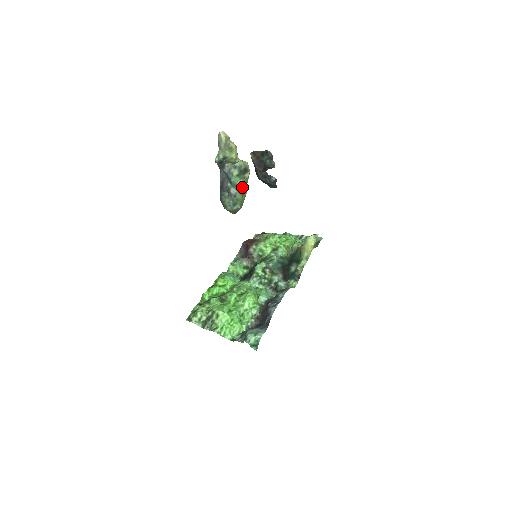
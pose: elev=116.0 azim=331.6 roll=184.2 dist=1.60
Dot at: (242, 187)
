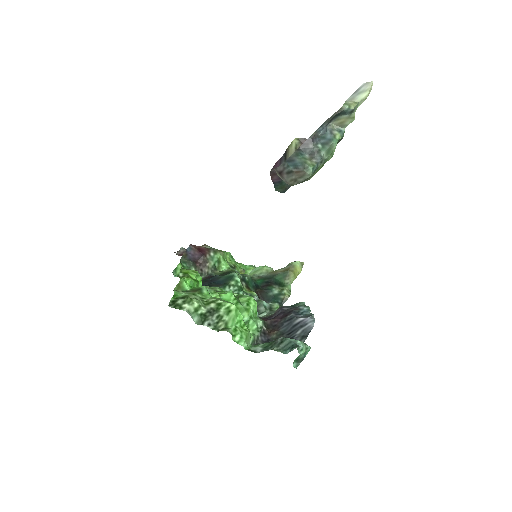
Dot at: (330, 157)
